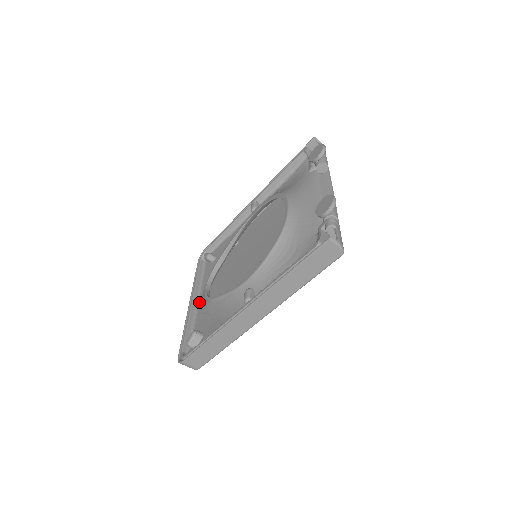
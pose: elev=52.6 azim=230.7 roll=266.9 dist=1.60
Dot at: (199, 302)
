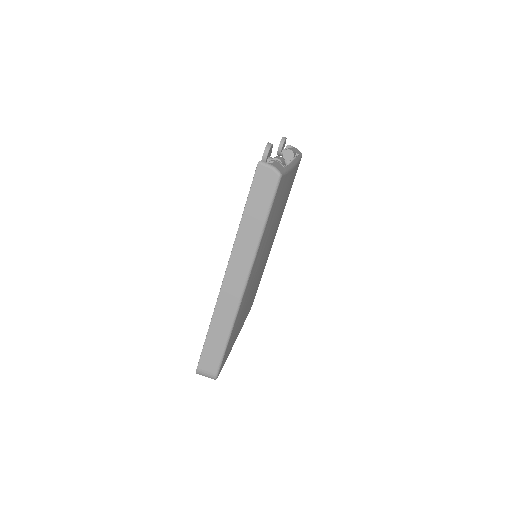
Dot at: occluded
